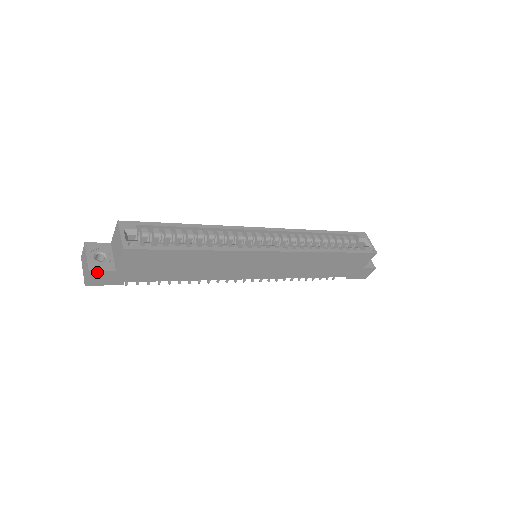
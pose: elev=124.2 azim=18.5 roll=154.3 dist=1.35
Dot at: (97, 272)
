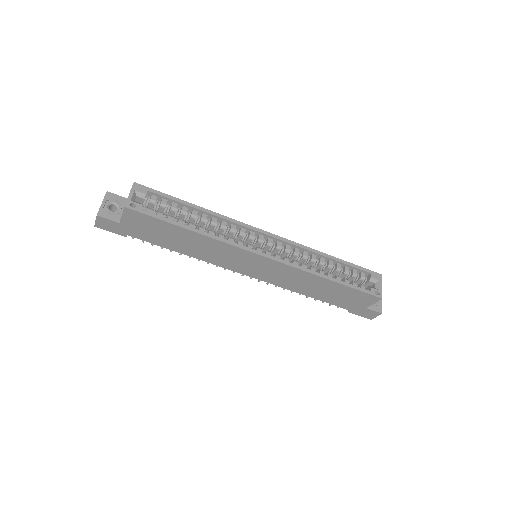
Dot at: (104, 218)
